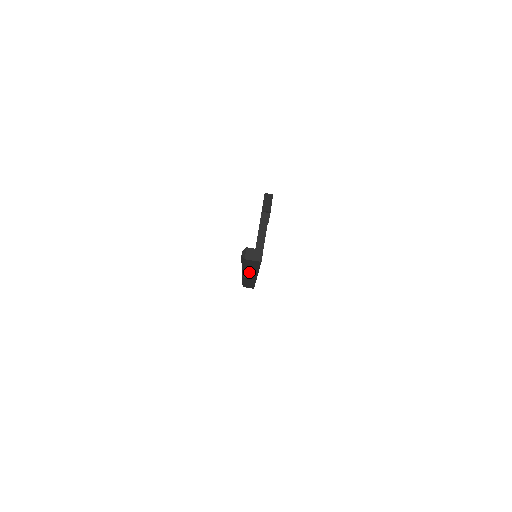
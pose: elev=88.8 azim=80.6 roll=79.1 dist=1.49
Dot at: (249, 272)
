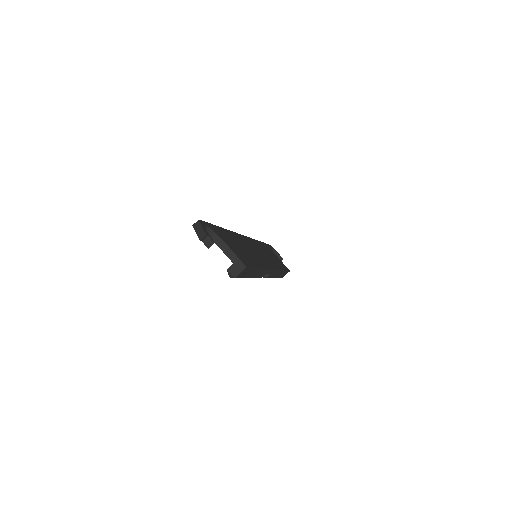
Dot at: (259, 275)
